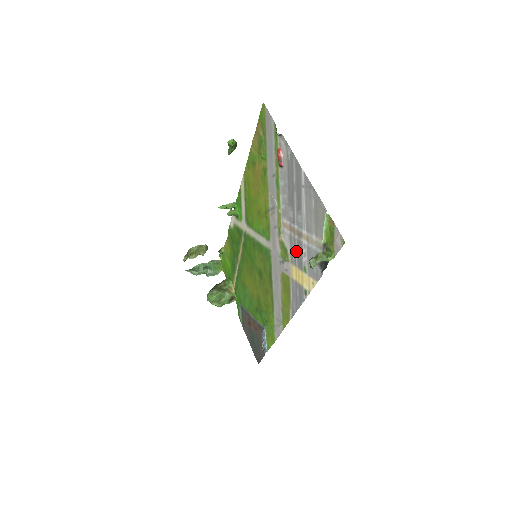
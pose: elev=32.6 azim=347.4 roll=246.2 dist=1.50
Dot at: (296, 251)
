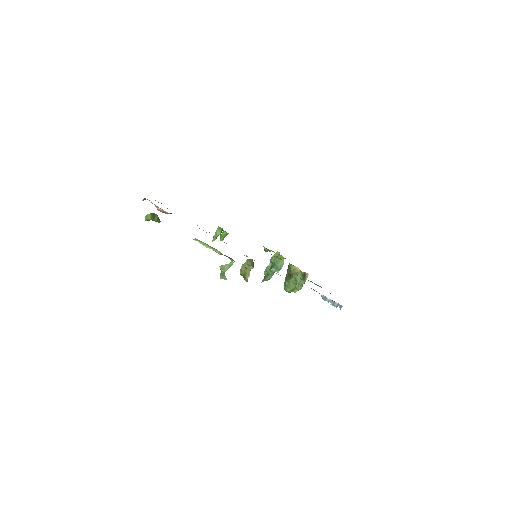
Dot at: occluded
